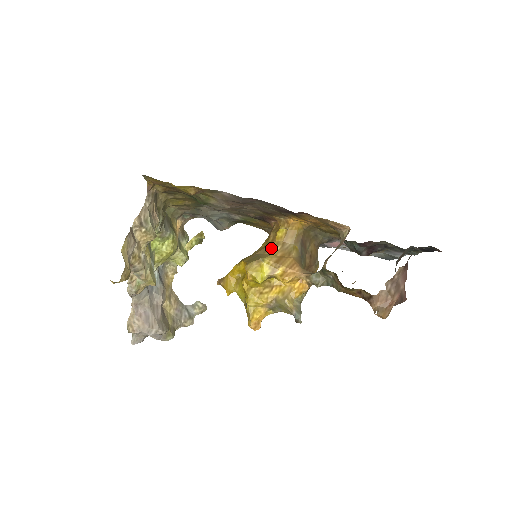
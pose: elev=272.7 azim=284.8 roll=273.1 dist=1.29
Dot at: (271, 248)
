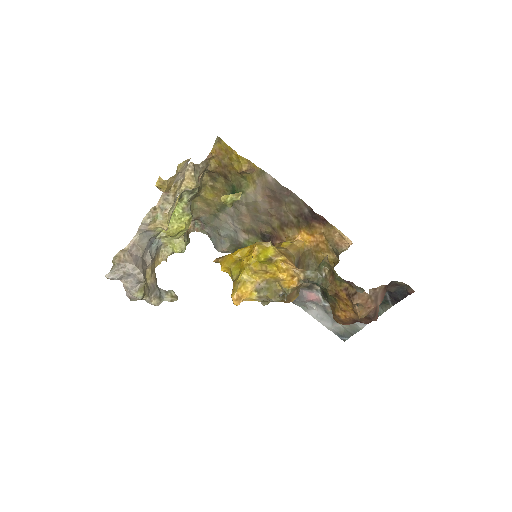
Dot at: (276, 247)
